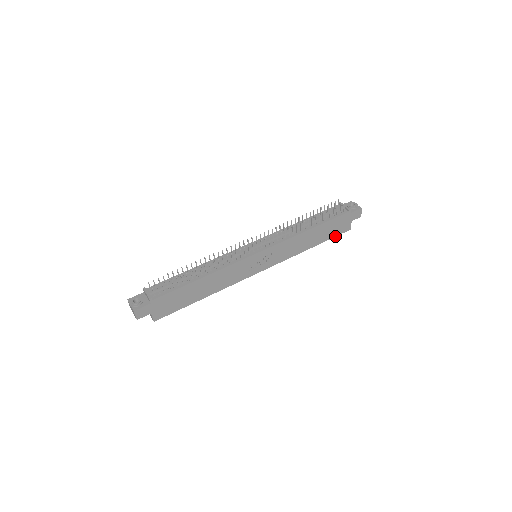
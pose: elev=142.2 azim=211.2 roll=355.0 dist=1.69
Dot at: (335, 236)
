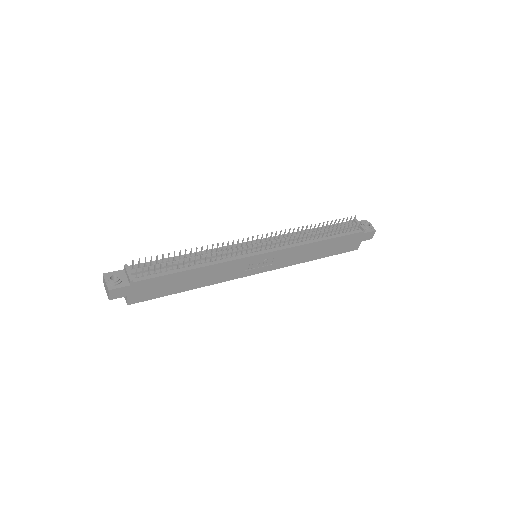
Dot at: (341, 253)
